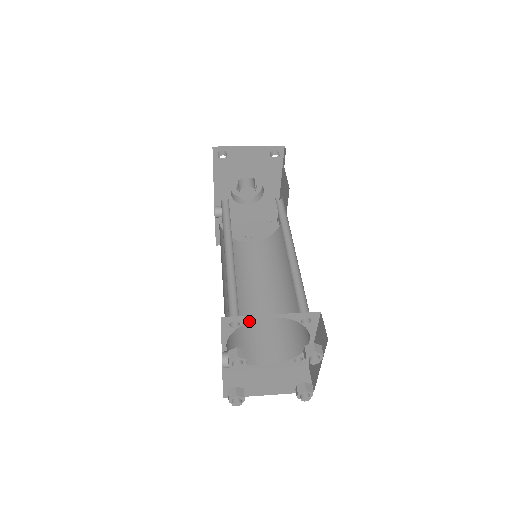
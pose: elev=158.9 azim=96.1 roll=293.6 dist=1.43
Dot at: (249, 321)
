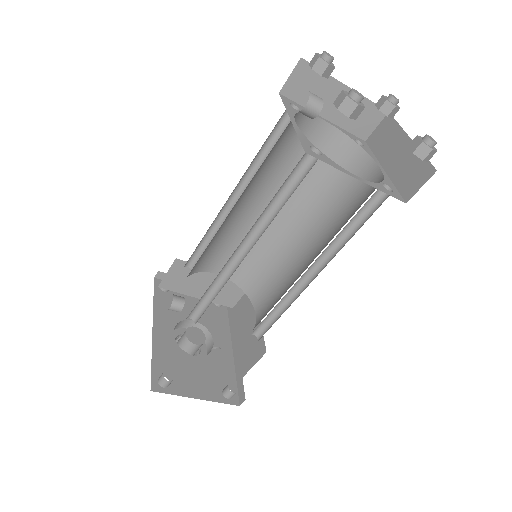
Dot at: occluded
